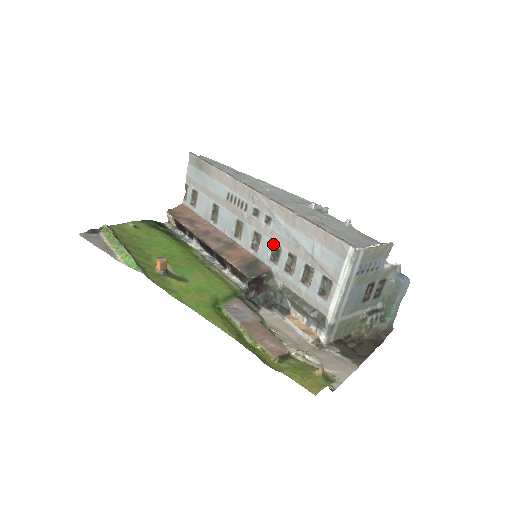
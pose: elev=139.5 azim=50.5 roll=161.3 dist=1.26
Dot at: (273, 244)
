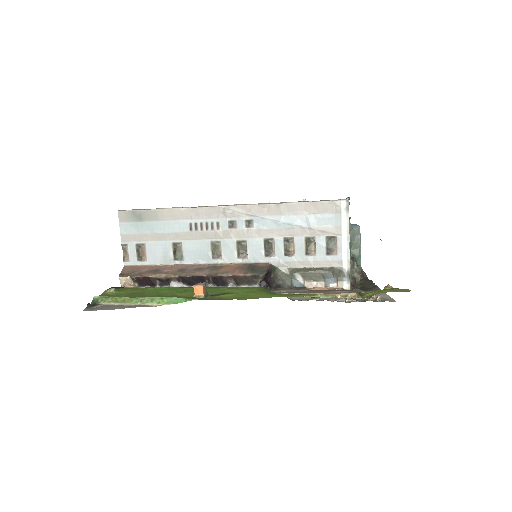
Dot at: (263, 240)
